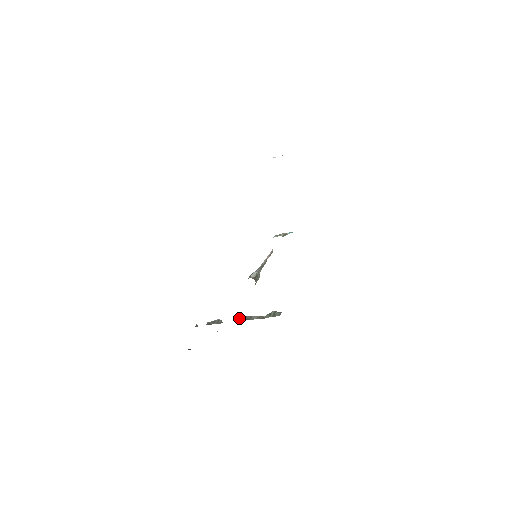
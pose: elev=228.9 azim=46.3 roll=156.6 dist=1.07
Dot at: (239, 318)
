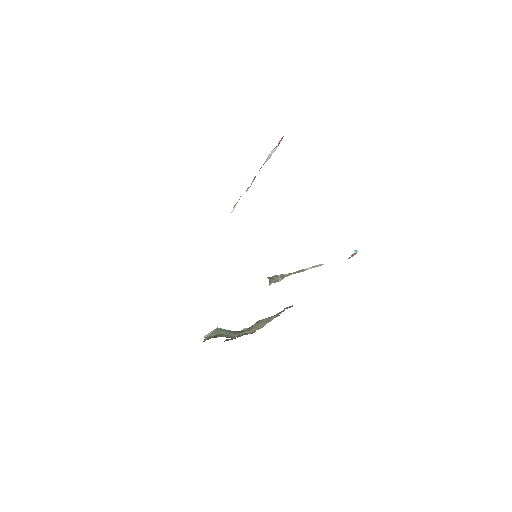
Dot at: occluded
